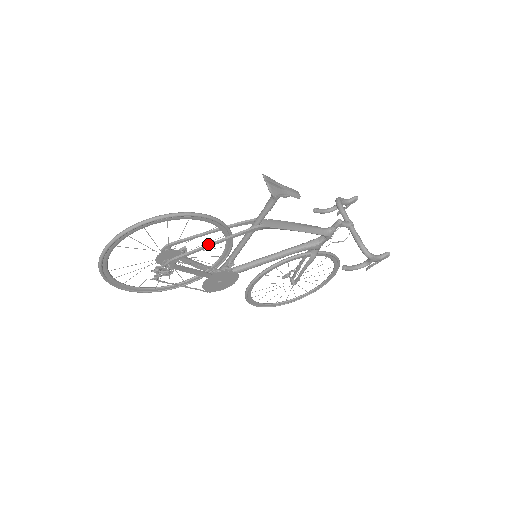
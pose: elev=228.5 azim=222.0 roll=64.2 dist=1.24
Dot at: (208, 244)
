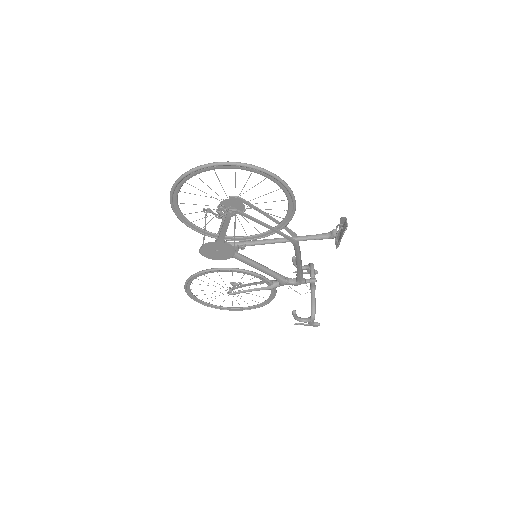
Dot at: (266, 224)
